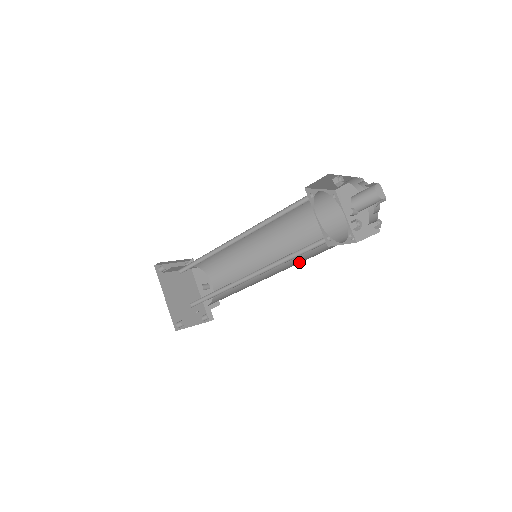
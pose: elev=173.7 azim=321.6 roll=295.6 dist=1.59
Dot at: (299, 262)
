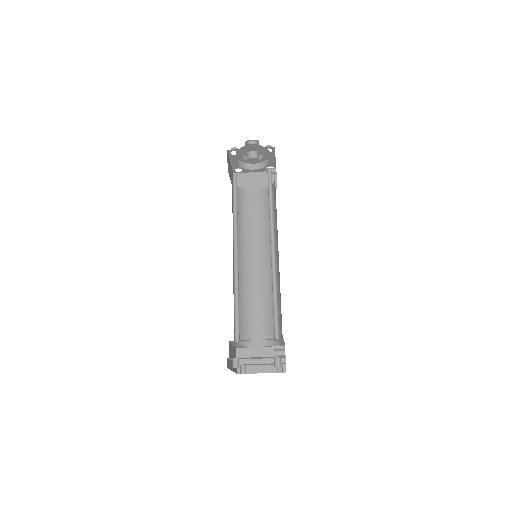
Dot at: occluded
